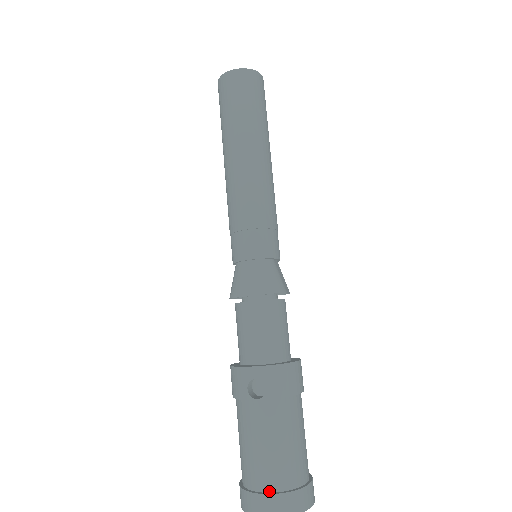
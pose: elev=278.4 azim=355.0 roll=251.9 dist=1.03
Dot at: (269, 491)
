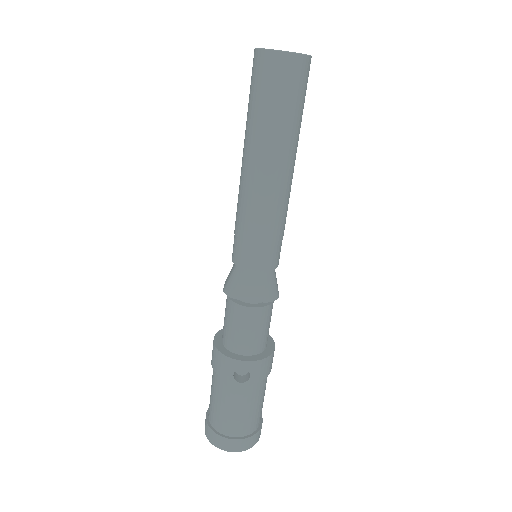
Dot at: (236, 436)
